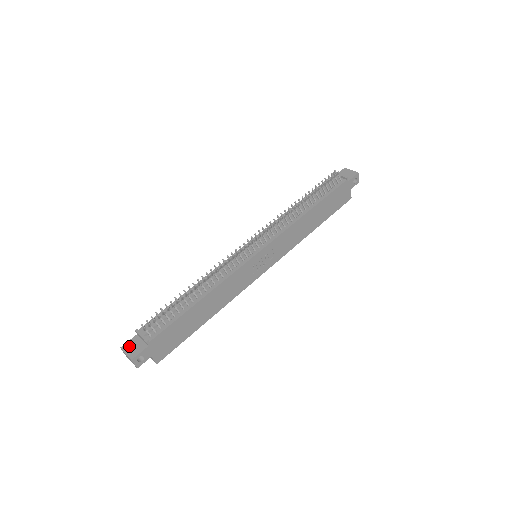
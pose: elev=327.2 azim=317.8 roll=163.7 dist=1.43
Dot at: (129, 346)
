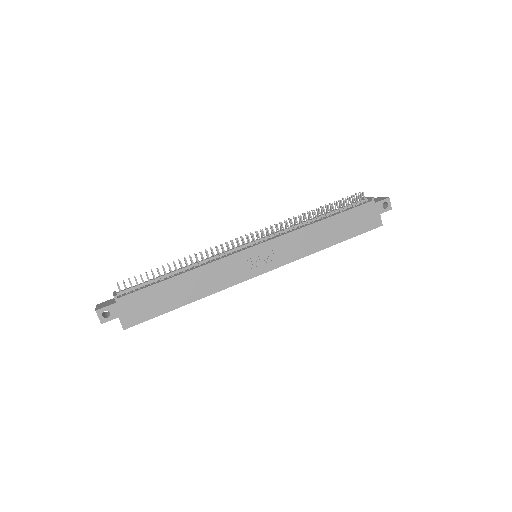
Dot at: (102, 303)
